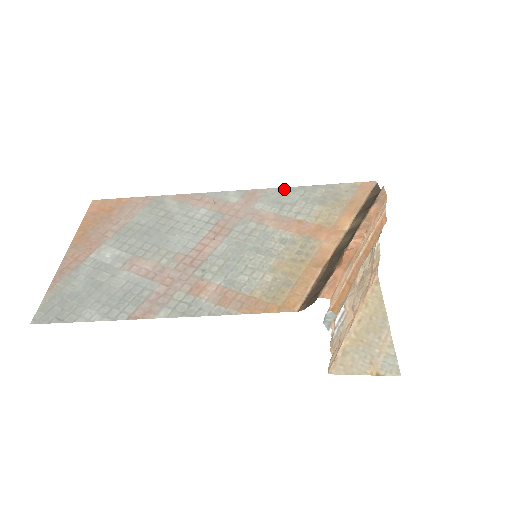
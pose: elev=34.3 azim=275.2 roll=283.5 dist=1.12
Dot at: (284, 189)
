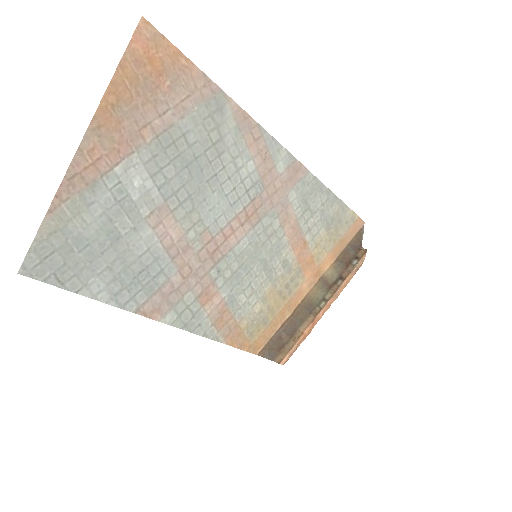
Dot at: (318, 183)
